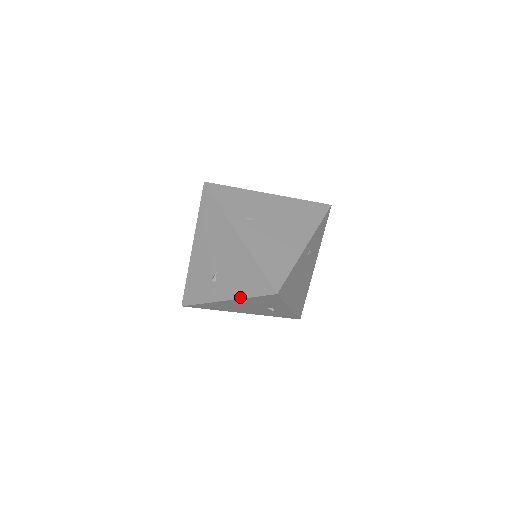
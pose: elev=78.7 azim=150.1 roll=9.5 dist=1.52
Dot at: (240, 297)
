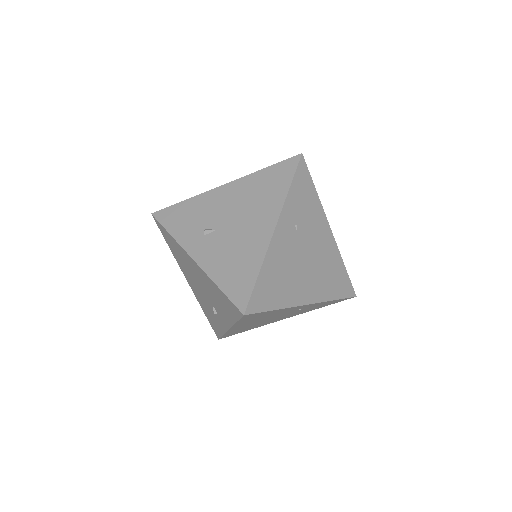
Dot at: (209, 274)
